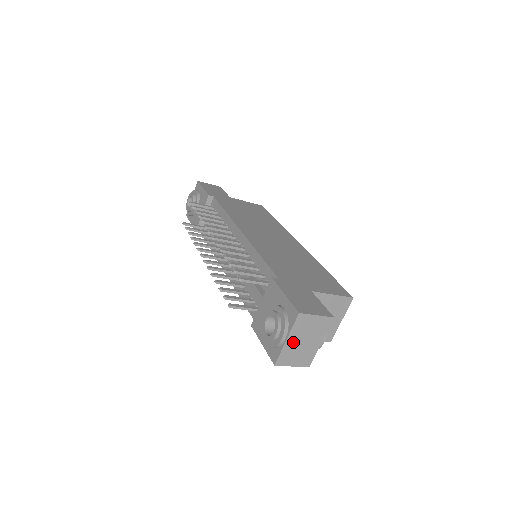
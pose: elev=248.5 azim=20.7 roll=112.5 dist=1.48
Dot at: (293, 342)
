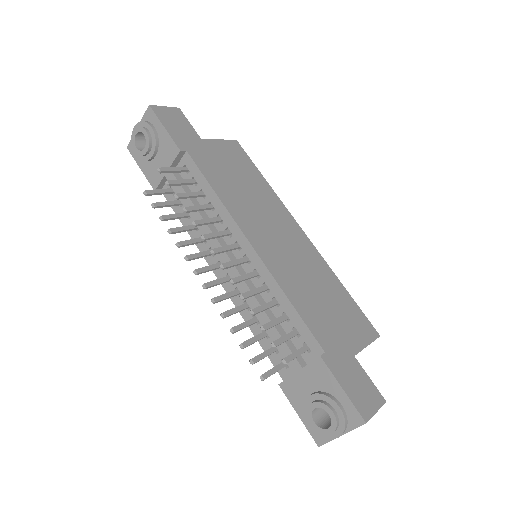
Dot at: occluded
